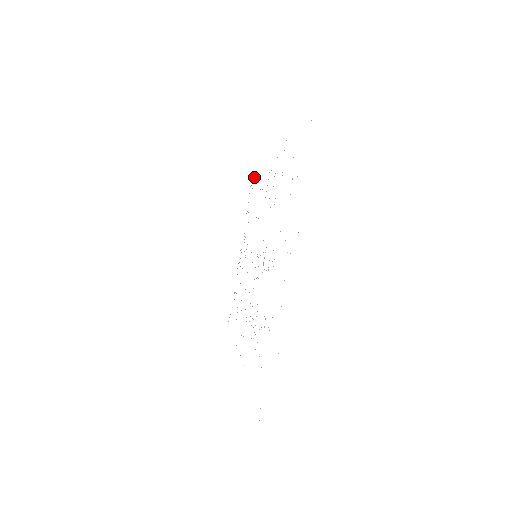
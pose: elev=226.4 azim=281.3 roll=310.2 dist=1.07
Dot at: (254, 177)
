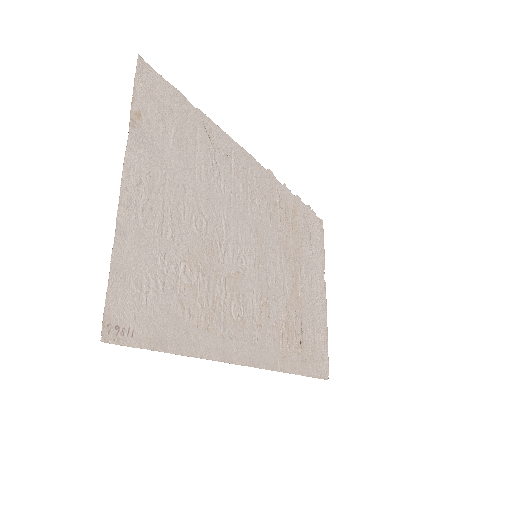
Dot at: (306, 217)
